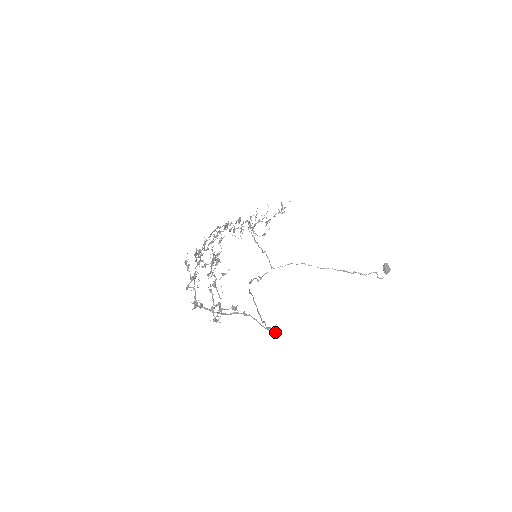
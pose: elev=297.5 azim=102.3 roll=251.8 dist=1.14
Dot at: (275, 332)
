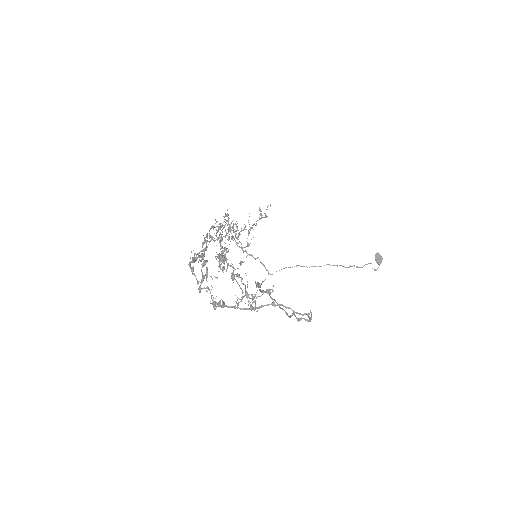
Dot at: (309, 321)
